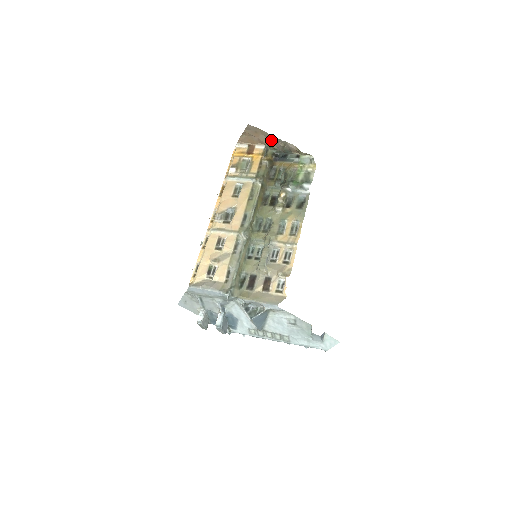
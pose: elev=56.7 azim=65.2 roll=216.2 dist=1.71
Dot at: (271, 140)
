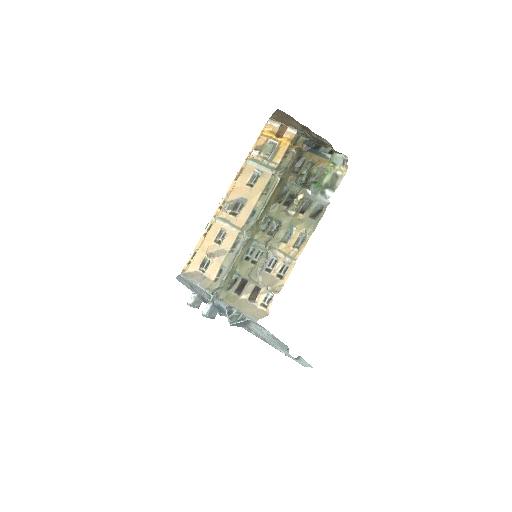
Dot at: (304, 128)
